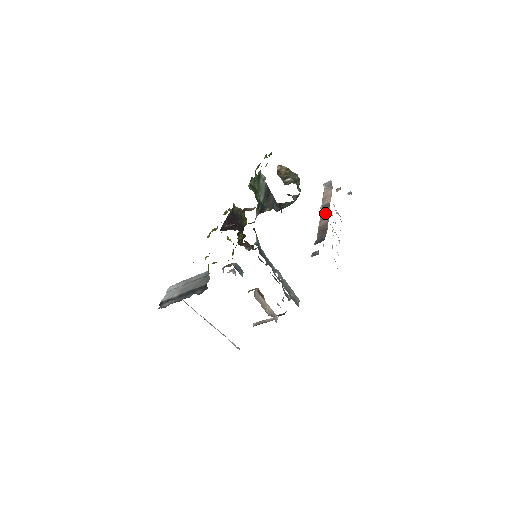
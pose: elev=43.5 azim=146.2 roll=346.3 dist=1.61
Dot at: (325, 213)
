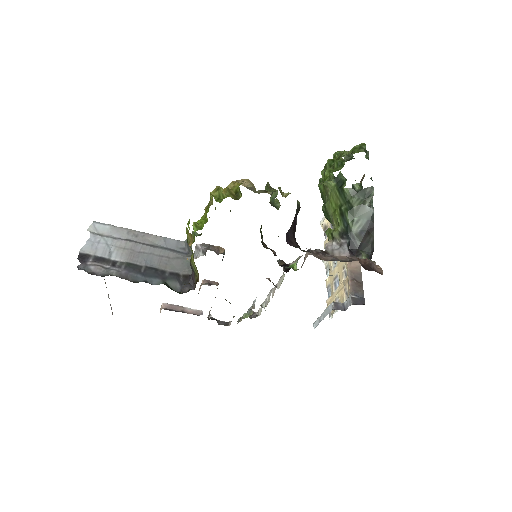
Dot at: occluded
